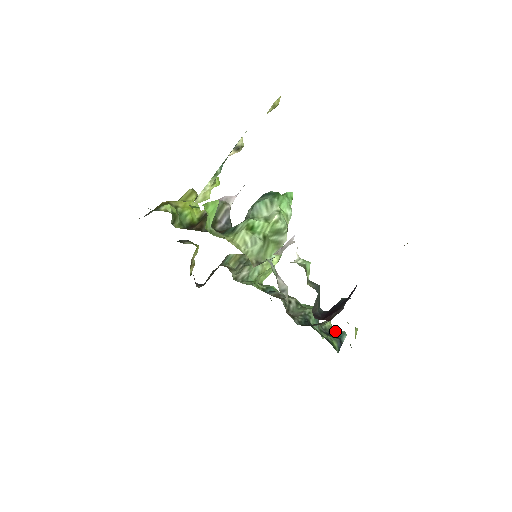
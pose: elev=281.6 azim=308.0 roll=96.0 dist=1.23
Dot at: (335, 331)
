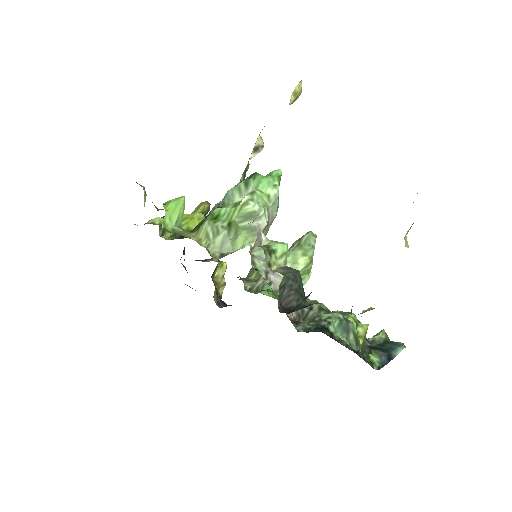
Dot at: (388, 343)
